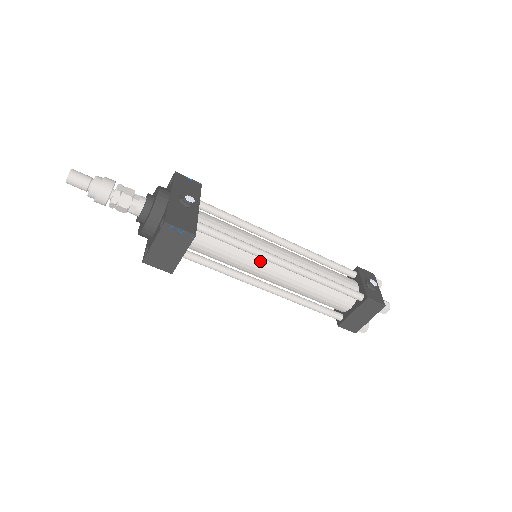
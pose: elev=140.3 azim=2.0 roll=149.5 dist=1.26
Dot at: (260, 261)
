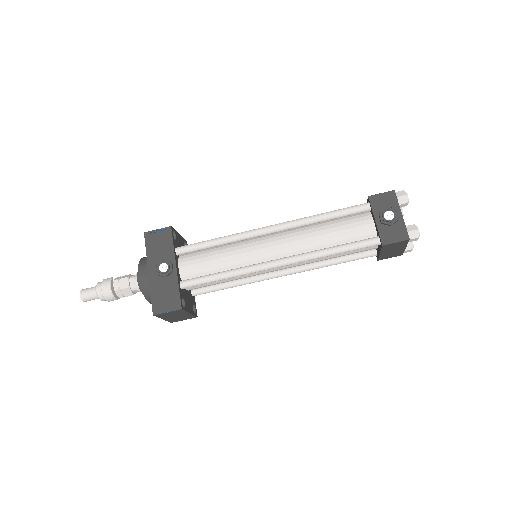
Dot at: occluded
